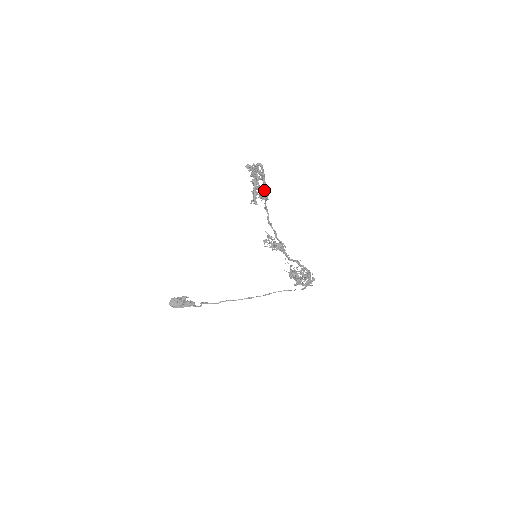
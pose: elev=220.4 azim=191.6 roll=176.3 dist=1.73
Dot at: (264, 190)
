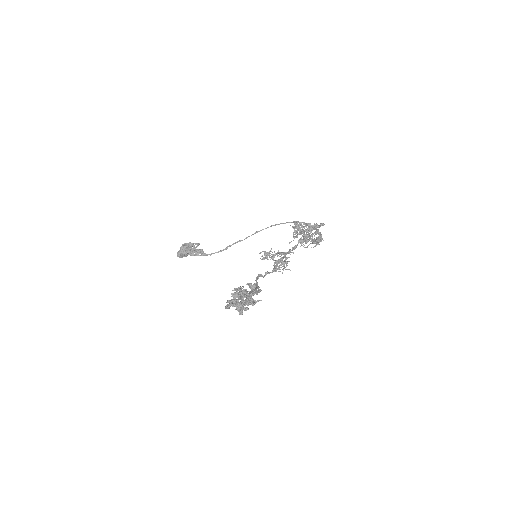
Dot at: (253, 292)
